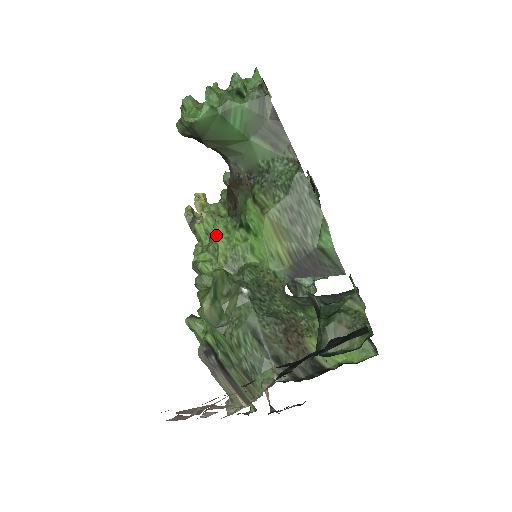
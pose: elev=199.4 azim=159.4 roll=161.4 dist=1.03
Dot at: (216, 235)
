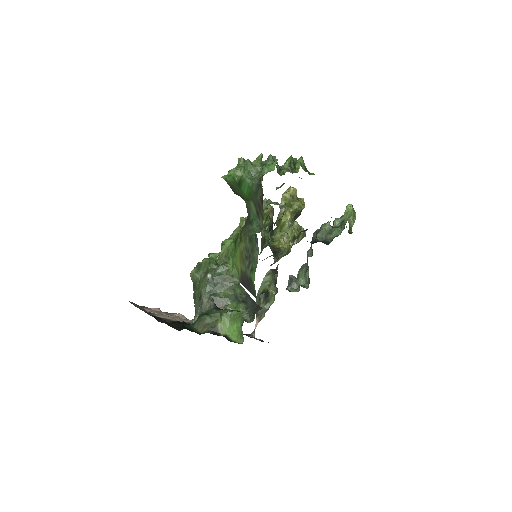
Dot at: (232, 236)
